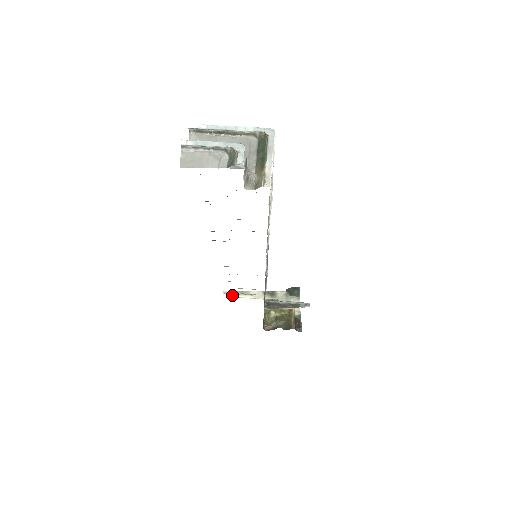
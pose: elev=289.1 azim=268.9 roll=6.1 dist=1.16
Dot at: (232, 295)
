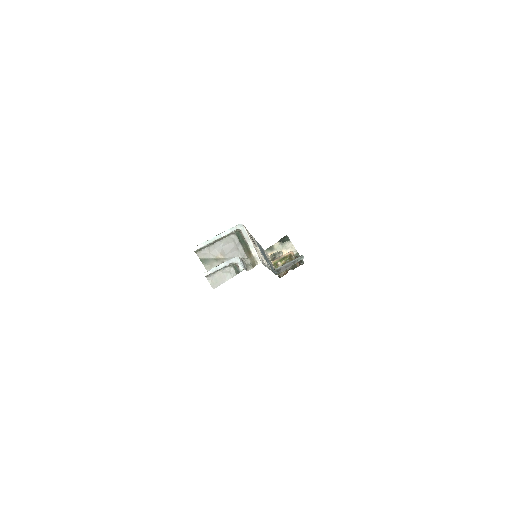
Dot at: occluded
